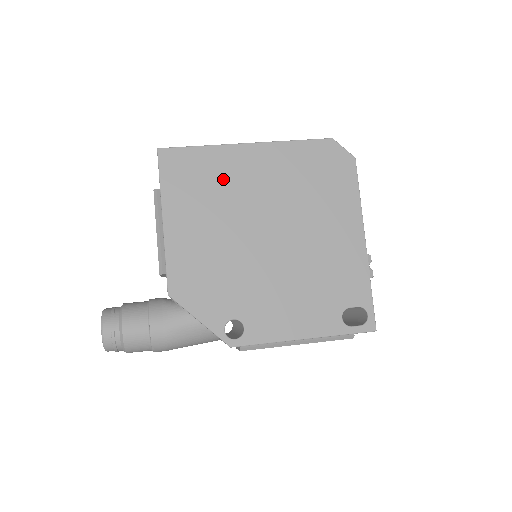
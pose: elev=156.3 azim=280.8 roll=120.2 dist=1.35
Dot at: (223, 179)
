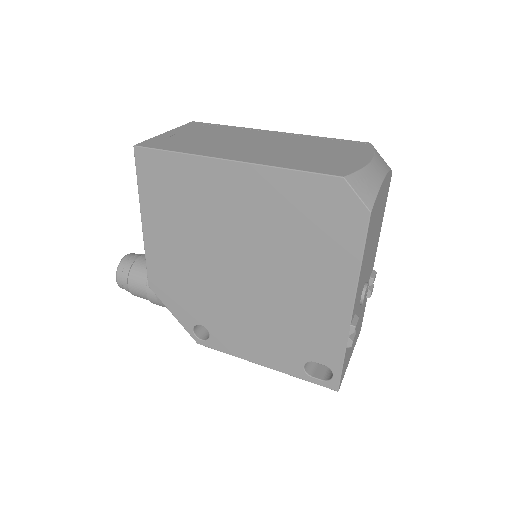
Dot at: (198, 197)
